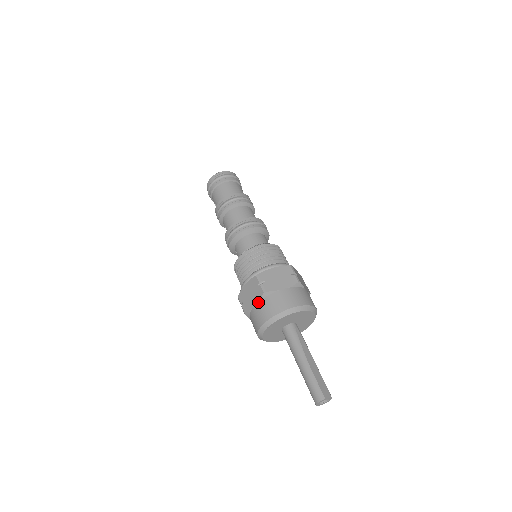
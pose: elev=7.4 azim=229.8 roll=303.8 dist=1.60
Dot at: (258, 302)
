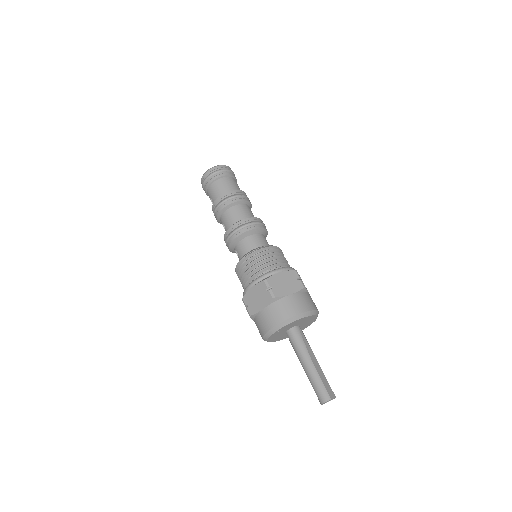
Dot at: (266, 307)
